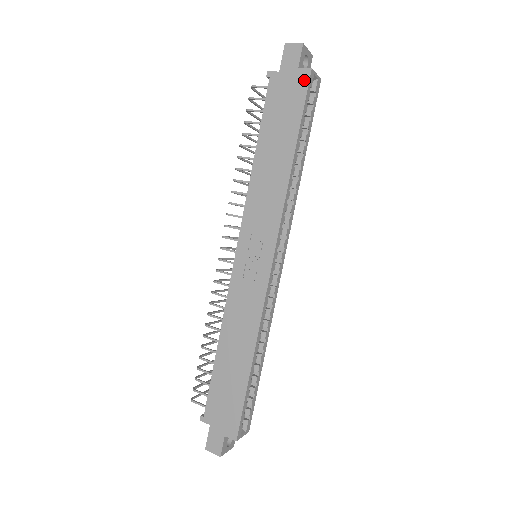
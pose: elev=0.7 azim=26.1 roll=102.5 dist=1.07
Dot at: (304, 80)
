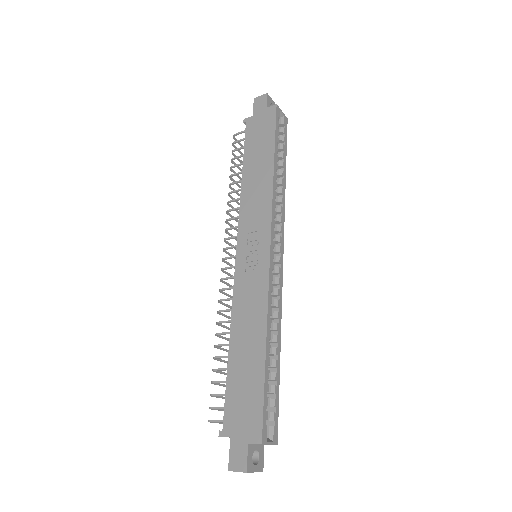
Dot at: (272, 113)
